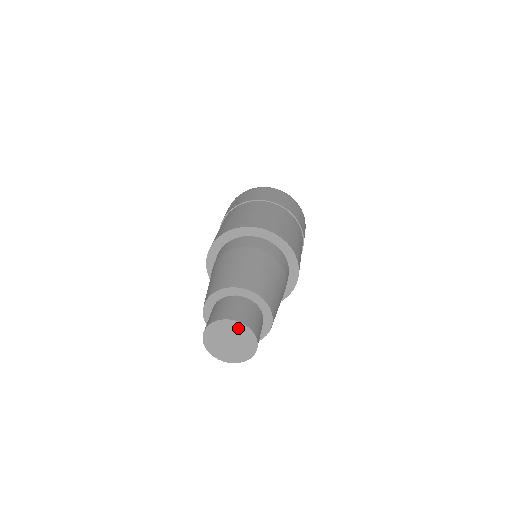
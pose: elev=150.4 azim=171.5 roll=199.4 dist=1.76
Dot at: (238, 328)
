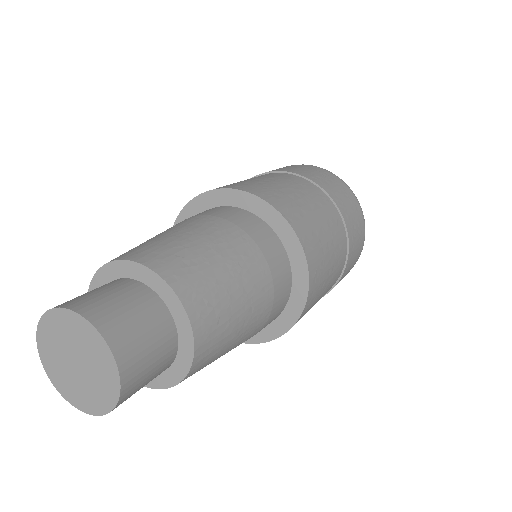
Dot at: (56, 325)
